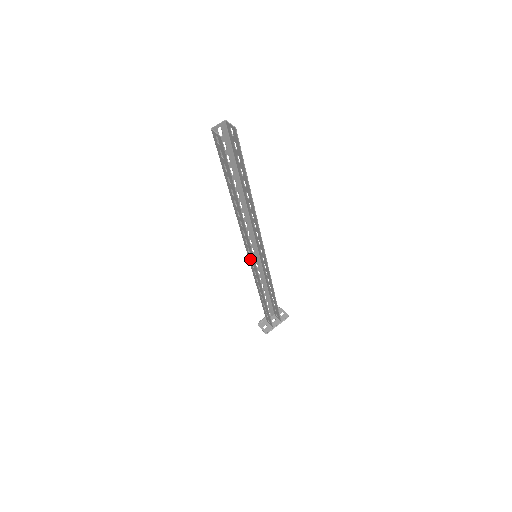
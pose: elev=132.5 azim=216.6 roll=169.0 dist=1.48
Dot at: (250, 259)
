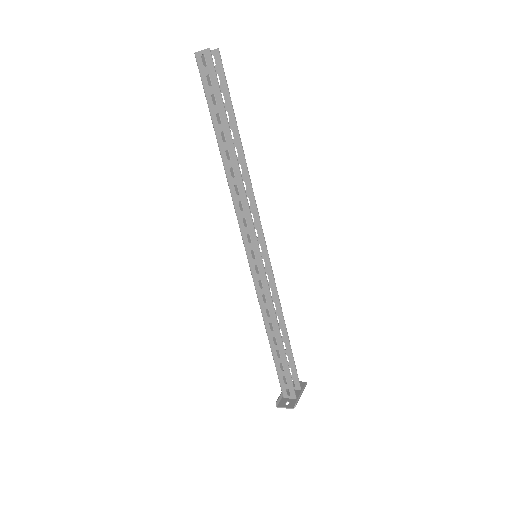
Dot at: (251, 259)
